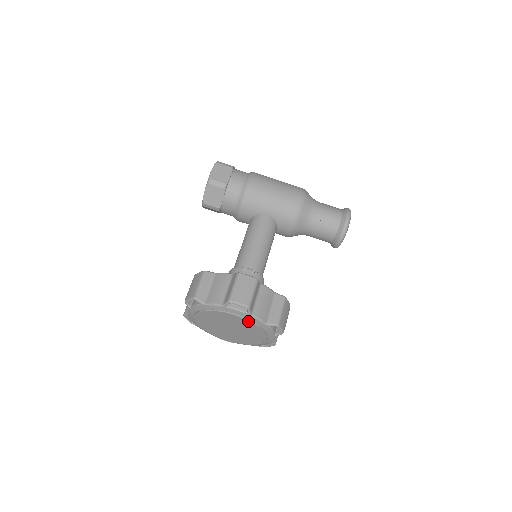
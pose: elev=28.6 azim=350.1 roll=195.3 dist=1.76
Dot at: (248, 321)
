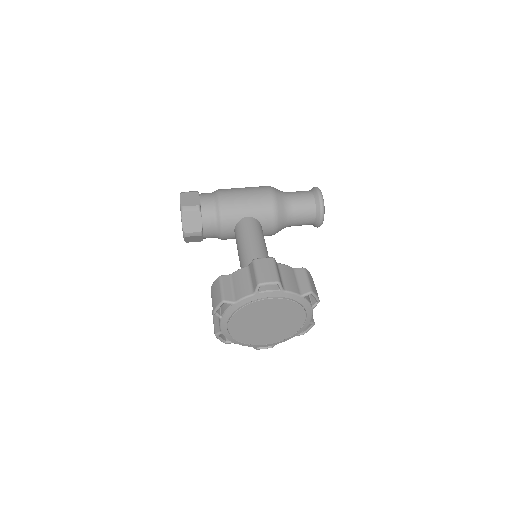
Dot at: (283, 300)
